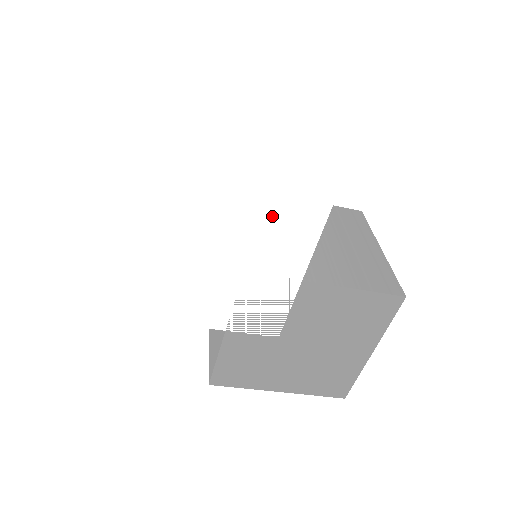
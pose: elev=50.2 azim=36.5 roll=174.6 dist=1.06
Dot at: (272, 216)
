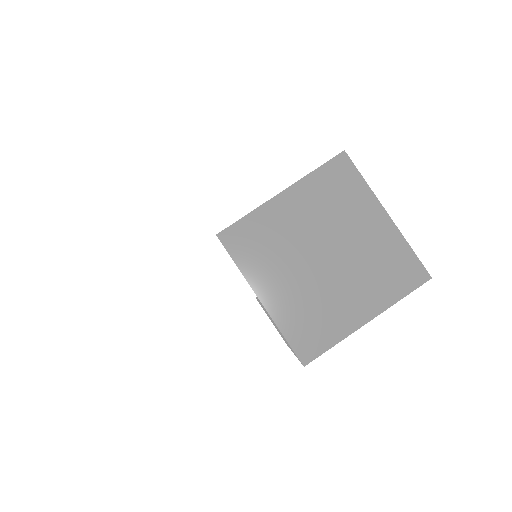
Dot at: (191, 182)
